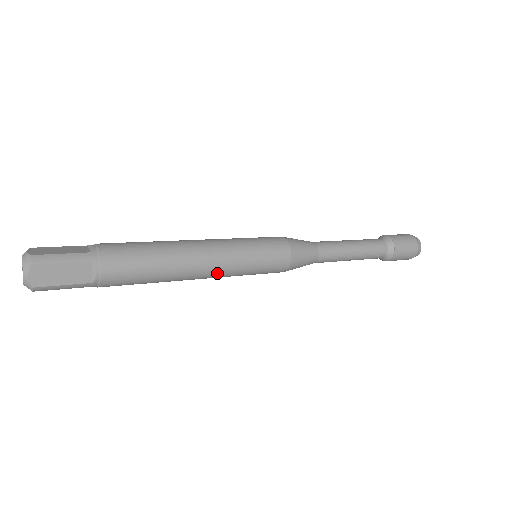
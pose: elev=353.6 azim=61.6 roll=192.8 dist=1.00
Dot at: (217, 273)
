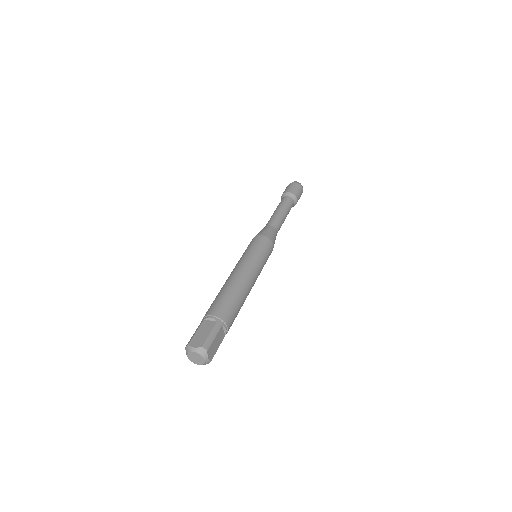
Dot at: occluded
